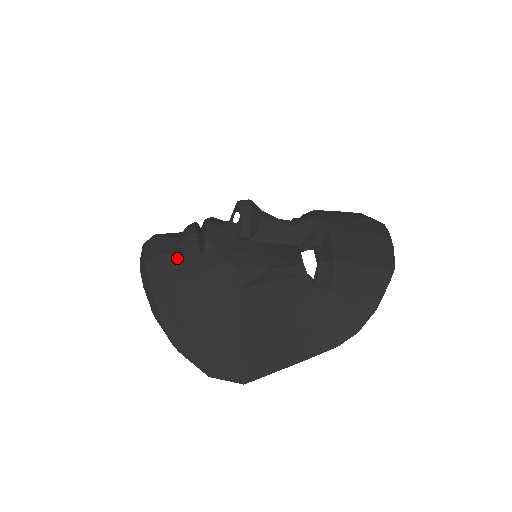
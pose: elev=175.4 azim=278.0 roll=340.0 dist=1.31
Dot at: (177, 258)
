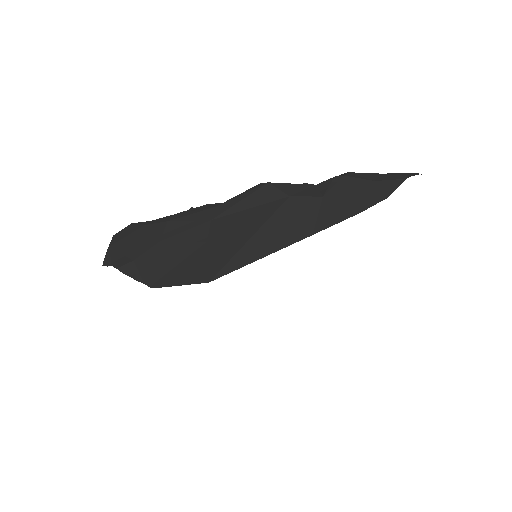
Dot at: occluded
